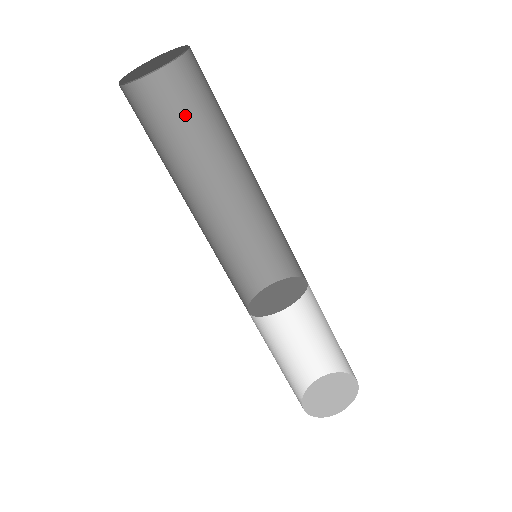
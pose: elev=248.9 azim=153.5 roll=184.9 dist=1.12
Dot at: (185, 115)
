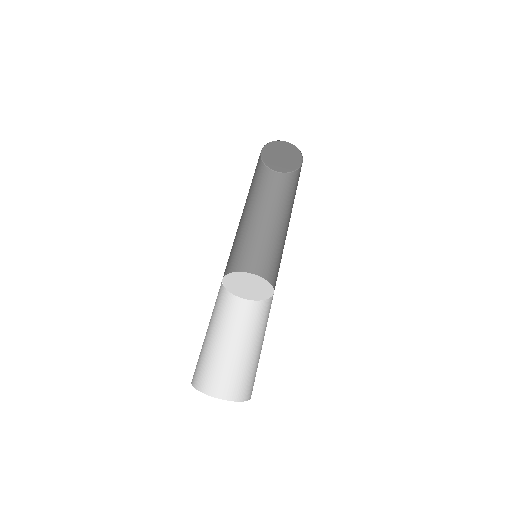
Dot at: (285, 193)
